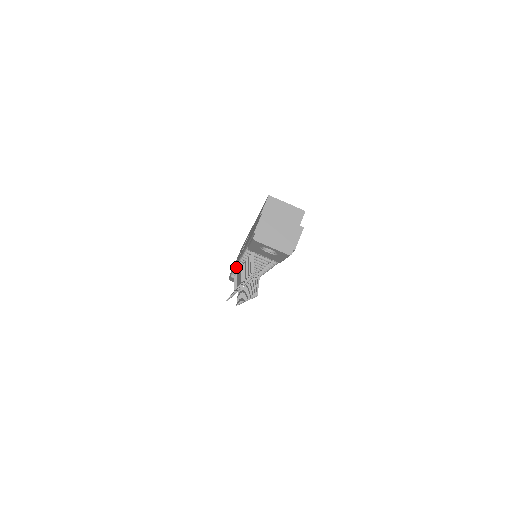
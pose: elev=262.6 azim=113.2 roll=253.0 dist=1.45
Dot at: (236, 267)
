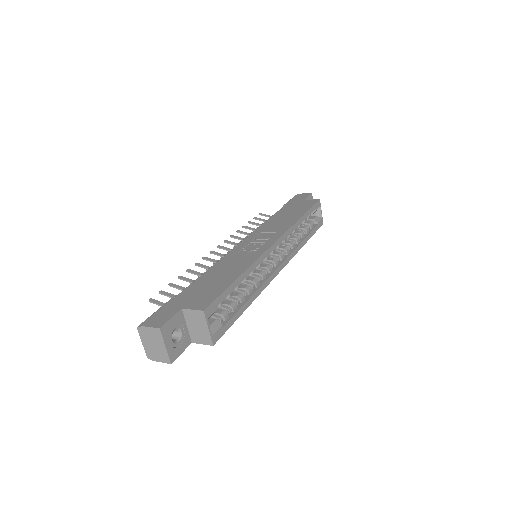
Dot at: occluded
